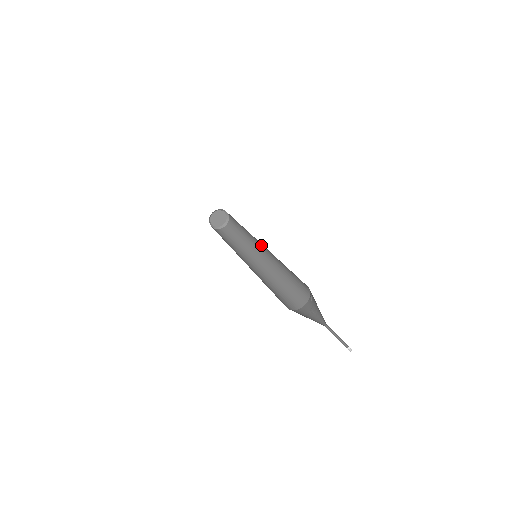
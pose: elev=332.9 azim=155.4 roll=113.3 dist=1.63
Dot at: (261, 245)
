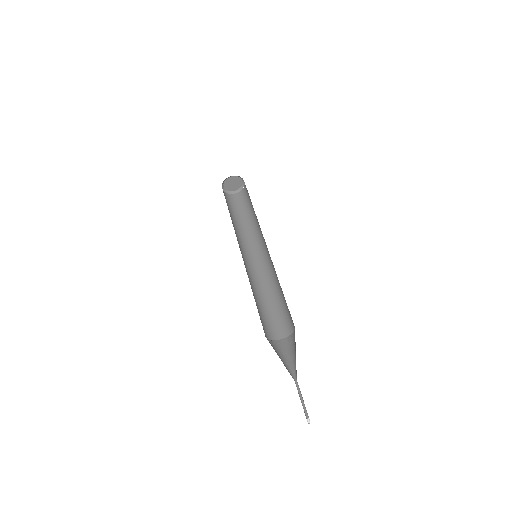
Dot at: occluded
